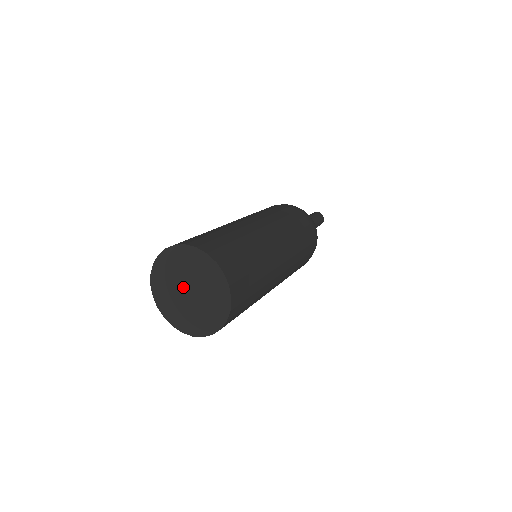
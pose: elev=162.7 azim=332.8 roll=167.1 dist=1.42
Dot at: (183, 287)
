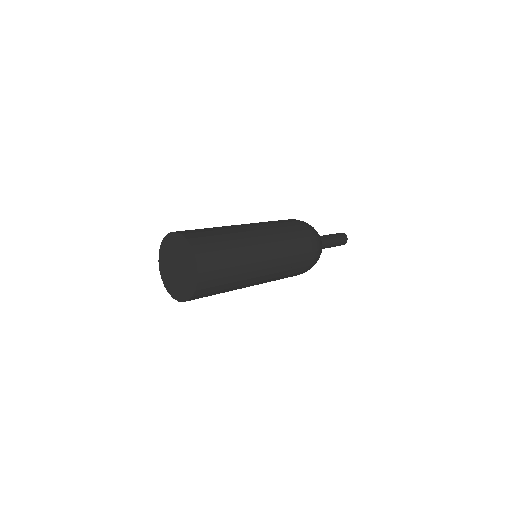
Dot at: (174, 265)
